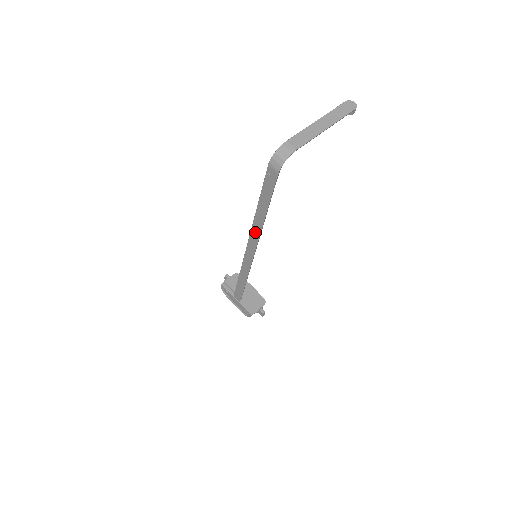
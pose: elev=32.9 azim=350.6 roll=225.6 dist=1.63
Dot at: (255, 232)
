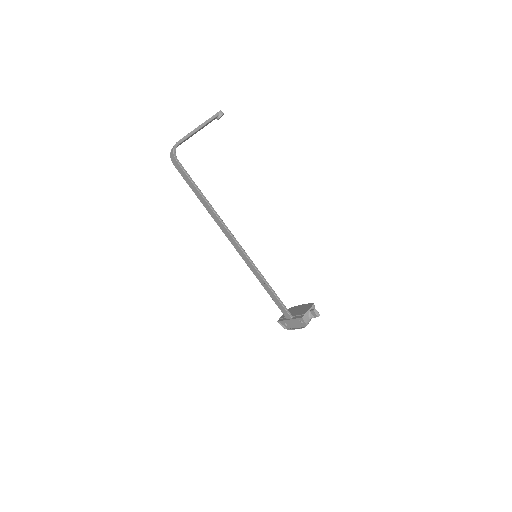
Dot at: (219, 224)
